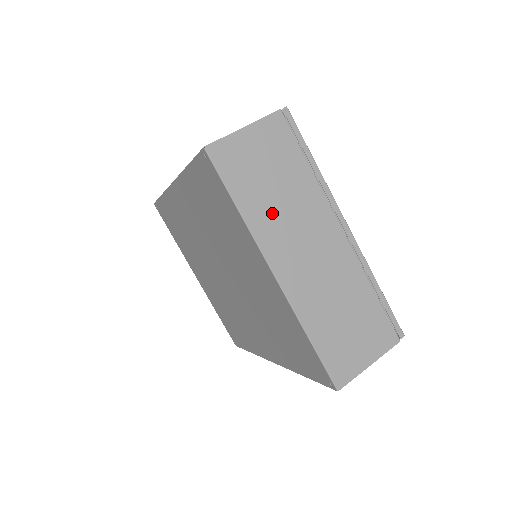
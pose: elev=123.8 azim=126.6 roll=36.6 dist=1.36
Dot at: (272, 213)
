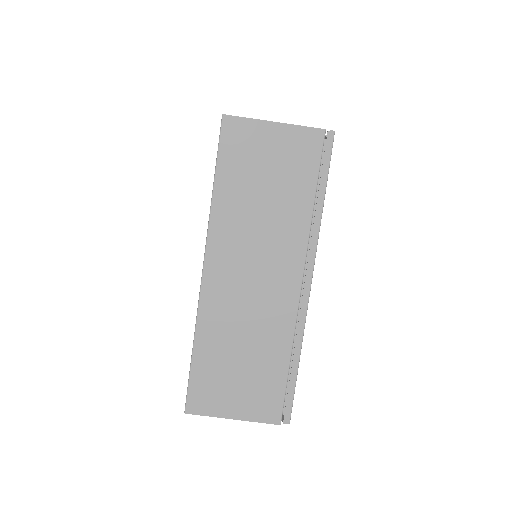
Dot at: (243, 216)
